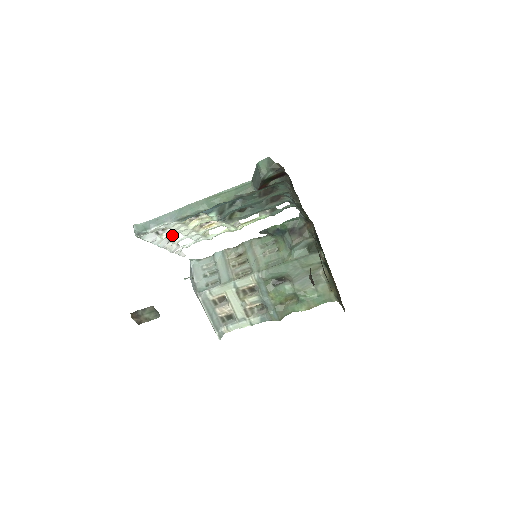
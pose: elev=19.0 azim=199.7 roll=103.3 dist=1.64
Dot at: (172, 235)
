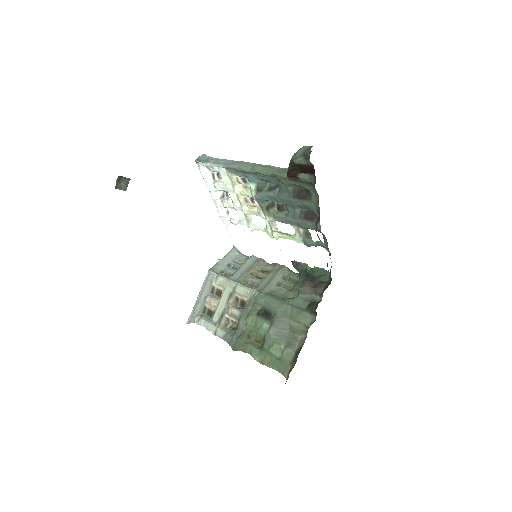
Dot at: (226, 194)
